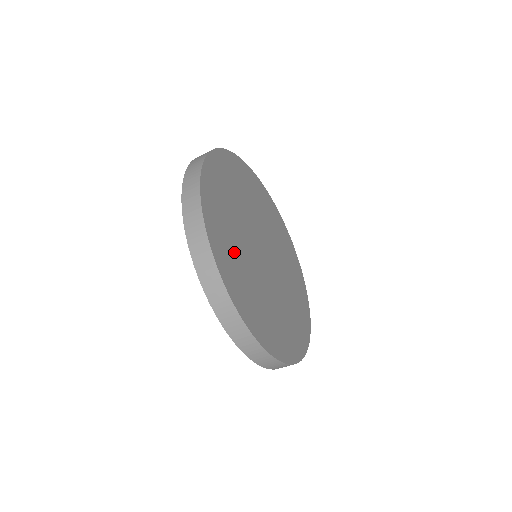
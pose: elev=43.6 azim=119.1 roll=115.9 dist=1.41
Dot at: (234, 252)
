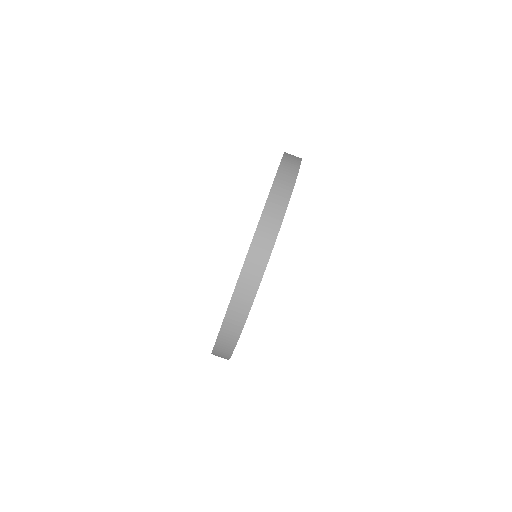
Dot at: occluded
